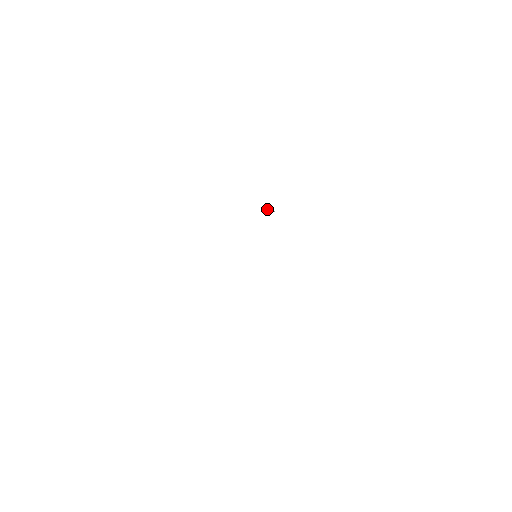
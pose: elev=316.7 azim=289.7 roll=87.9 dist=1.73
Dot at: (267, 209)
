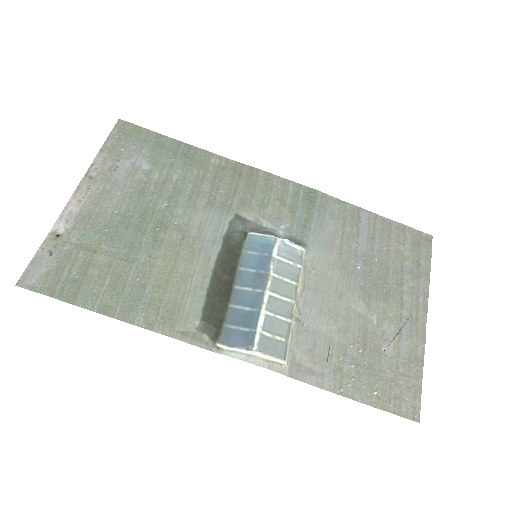
Dot at: (246, 351)
